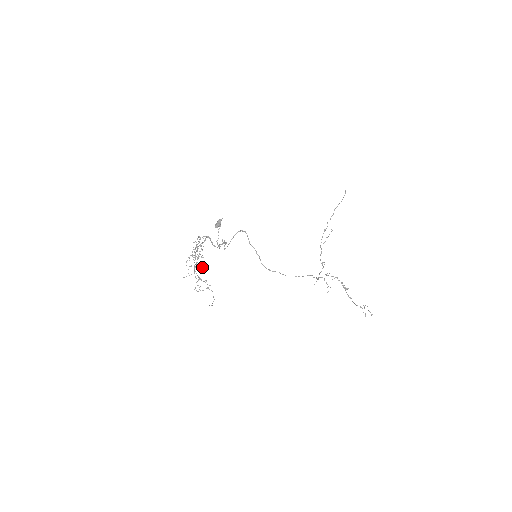
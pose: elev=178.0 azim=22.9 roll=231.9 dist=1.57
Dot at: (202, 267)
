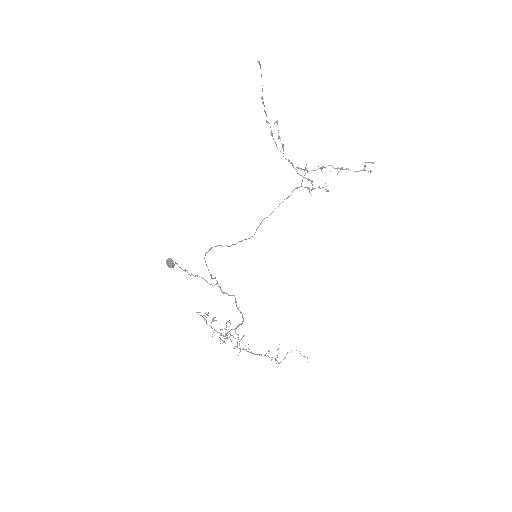
Dot at: (230, 323)
